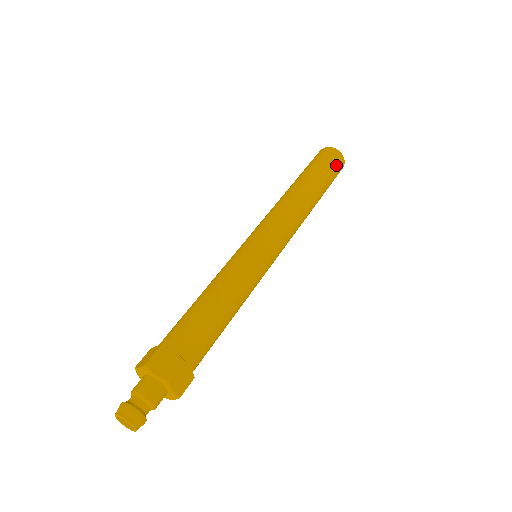
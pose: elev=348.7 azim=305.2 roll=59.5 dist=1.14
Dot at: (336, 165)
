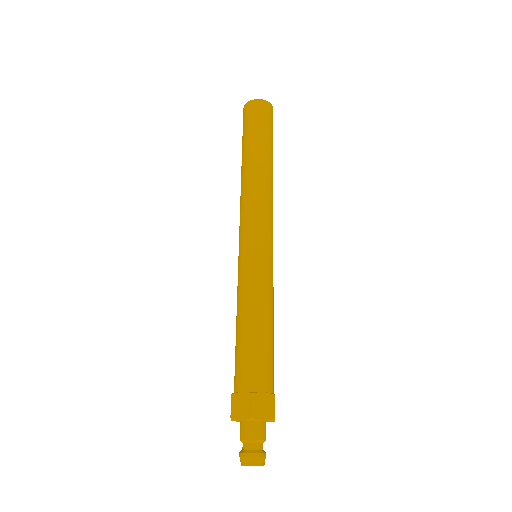
Dot at: (272, 121)
